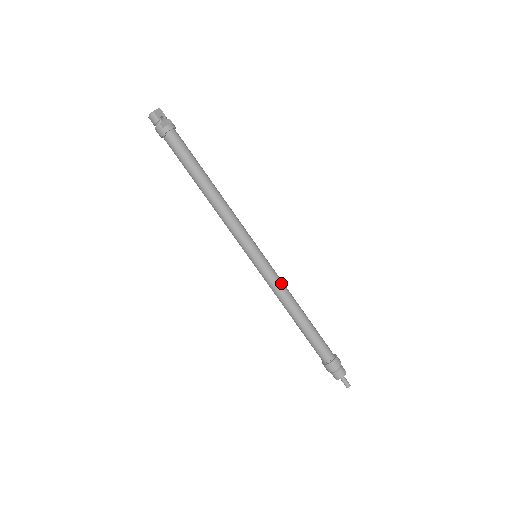
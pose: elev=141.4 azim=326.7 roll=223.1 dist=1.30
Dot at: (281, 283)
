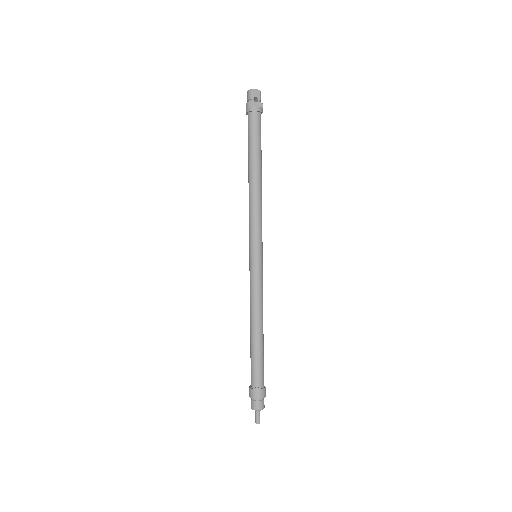
Dot at: (259, 292)
